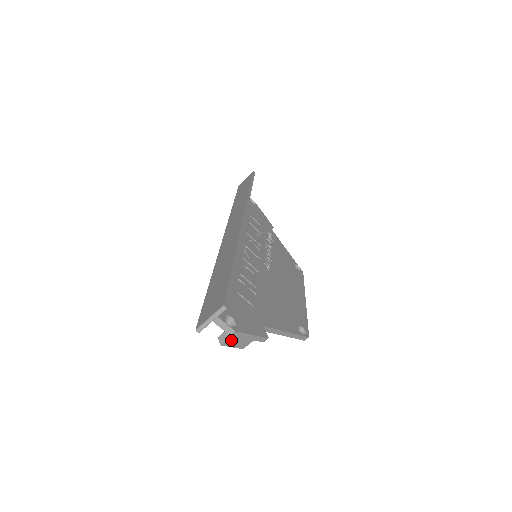
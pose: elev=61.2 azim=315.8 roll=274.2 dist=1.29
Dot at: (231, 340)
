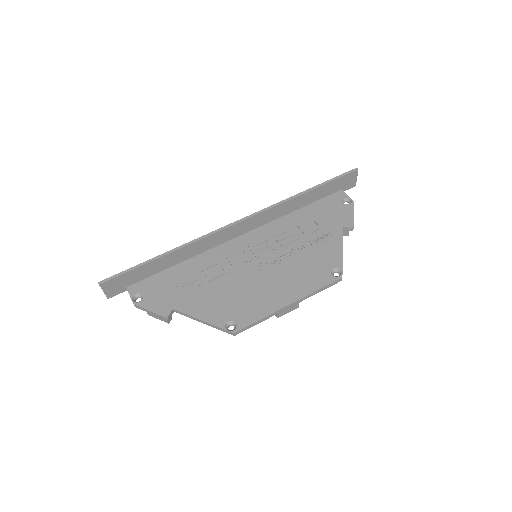
Dot at: occluded
